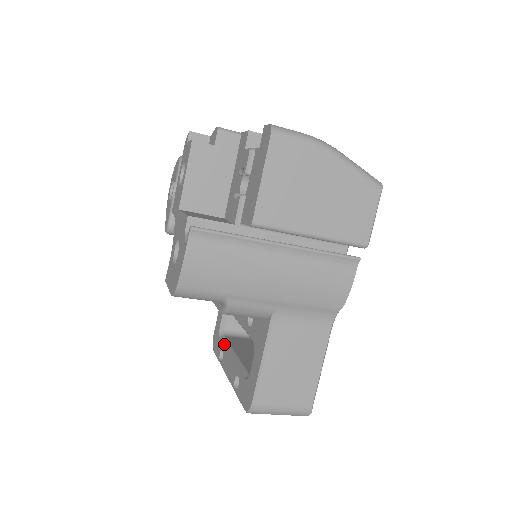
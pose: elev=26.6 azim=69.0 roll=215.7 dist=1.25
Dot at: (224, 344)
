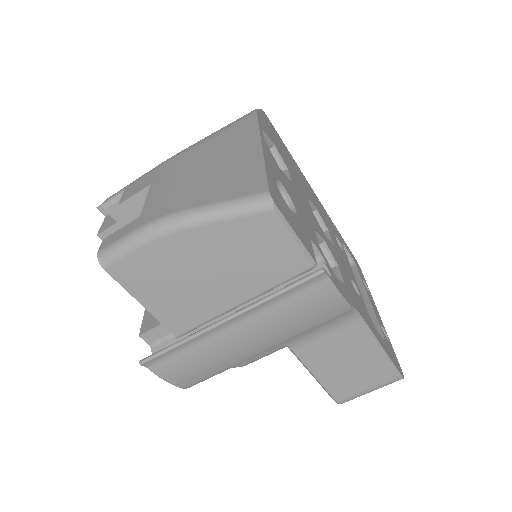
Dot at: occluded
